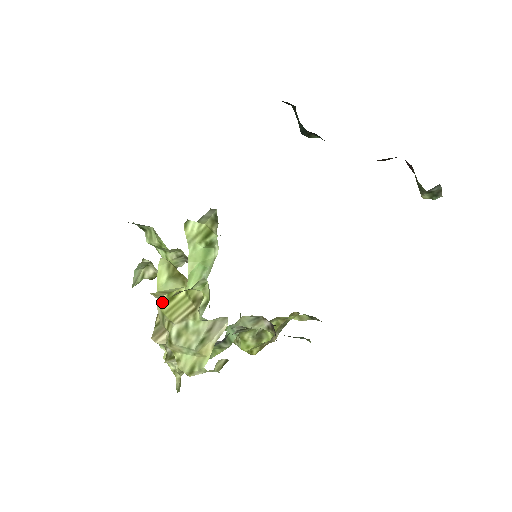
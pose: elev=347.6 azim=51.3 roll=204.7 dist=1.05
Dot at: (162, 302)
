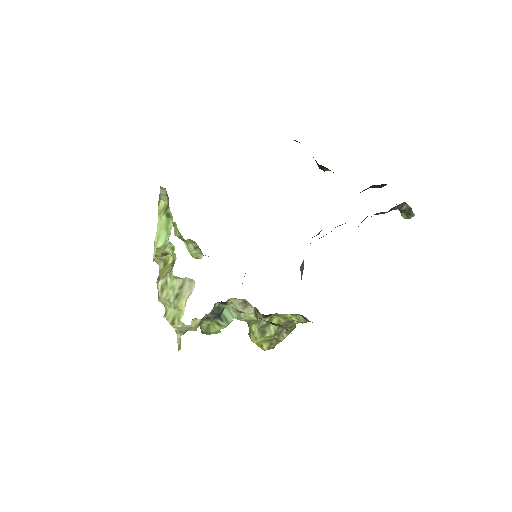
Dot at: (161, 268)
